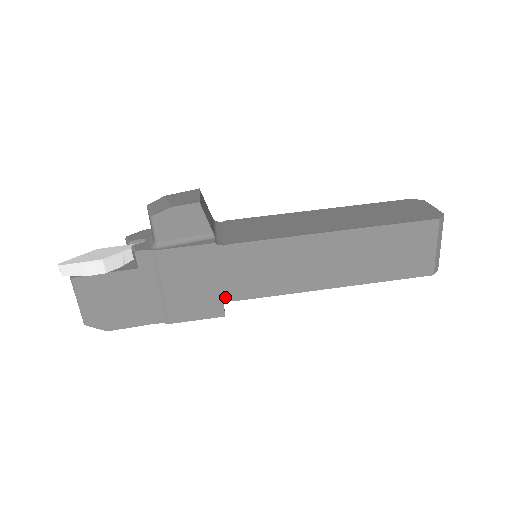
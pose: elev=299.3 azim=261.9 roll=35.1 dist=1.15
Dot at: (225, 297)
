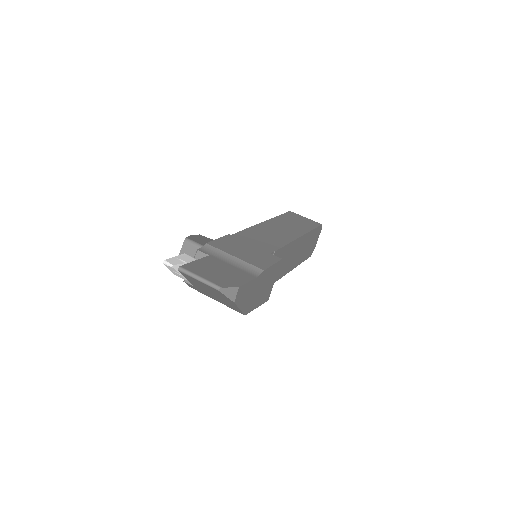
Dot at: (268, 252)
